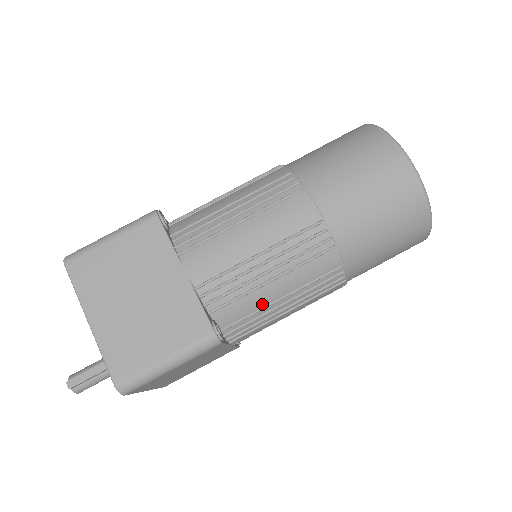
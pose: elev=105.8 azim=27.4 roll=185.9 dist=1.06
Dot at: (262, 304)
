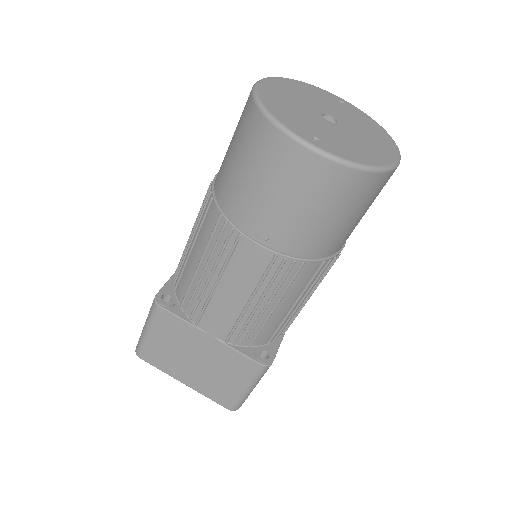
Dot at: (282, 318)
